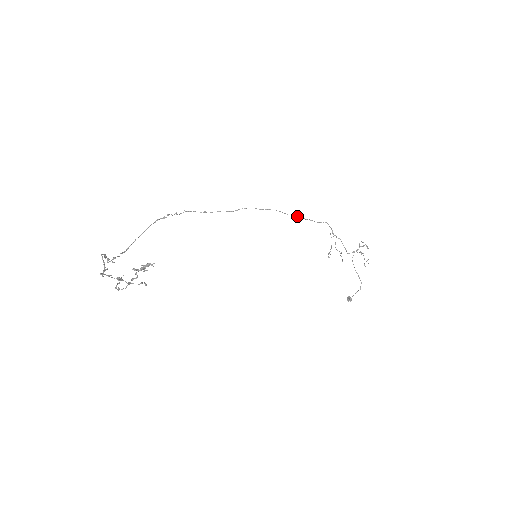
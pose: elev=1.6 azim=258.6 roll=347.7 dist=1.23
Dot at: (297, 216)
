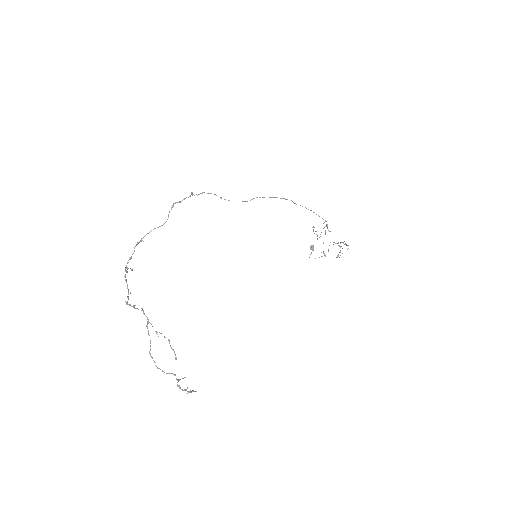
Dot at: occluded
